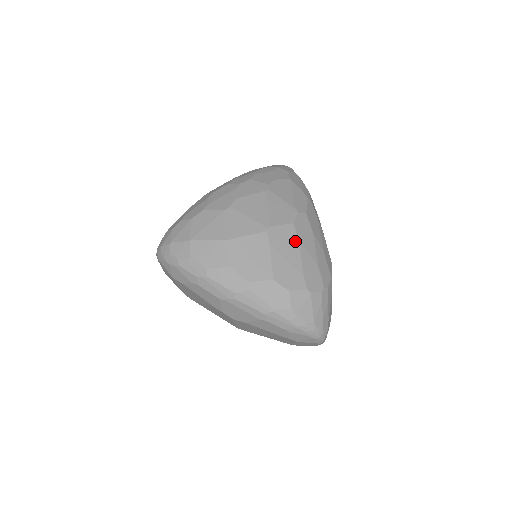
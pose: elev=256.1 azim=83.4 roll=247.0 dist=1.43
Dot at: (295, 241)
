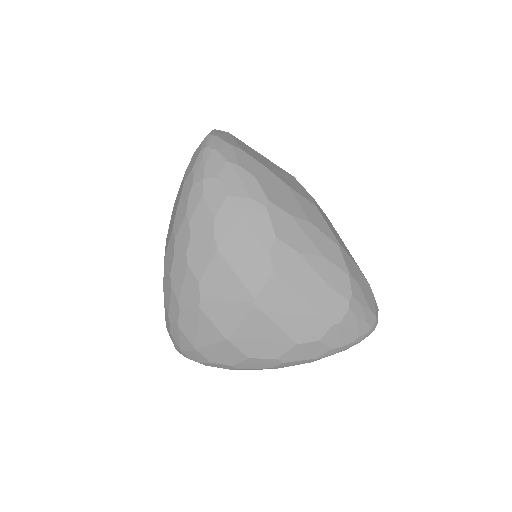
Dot at: (289, 289)
